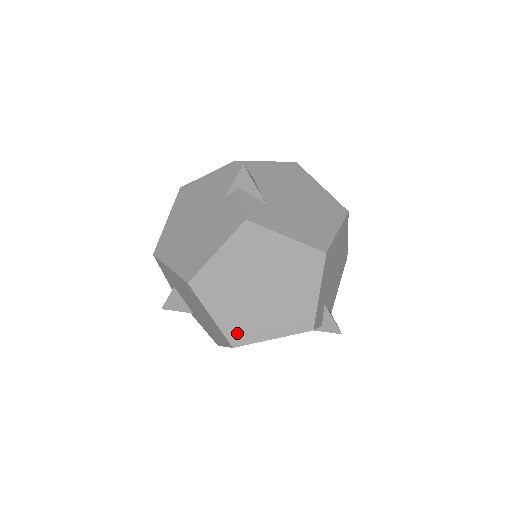
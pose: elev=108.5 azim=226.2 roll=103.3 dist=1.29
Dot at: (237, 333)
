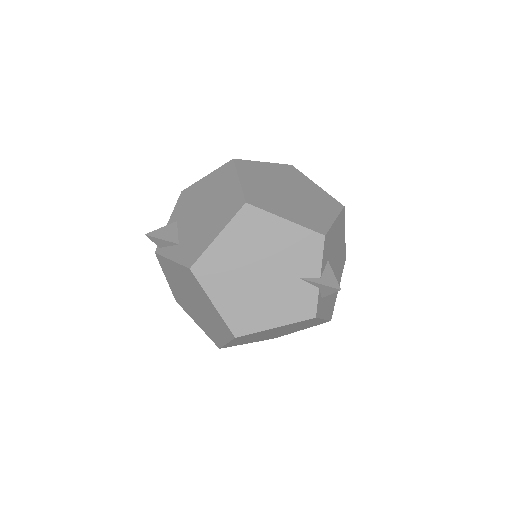
Dot at: (255, 198)
